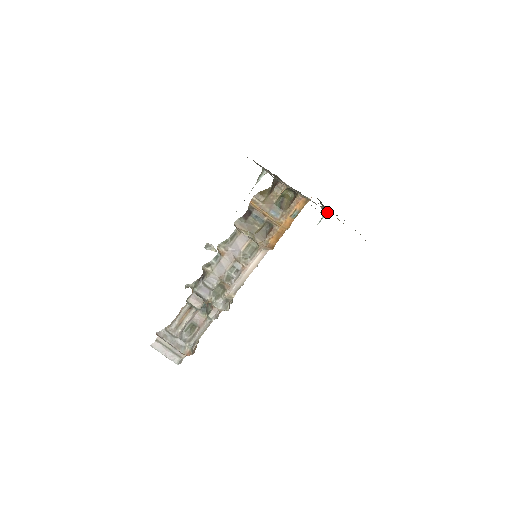
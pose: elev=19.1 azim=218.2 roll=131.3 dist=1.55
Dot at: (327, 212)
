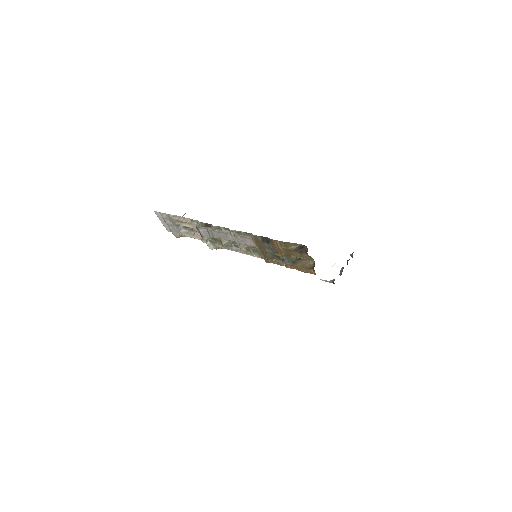
Dot at: occluded
